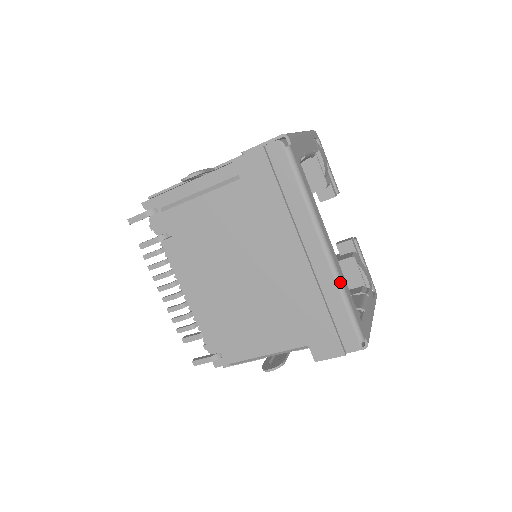
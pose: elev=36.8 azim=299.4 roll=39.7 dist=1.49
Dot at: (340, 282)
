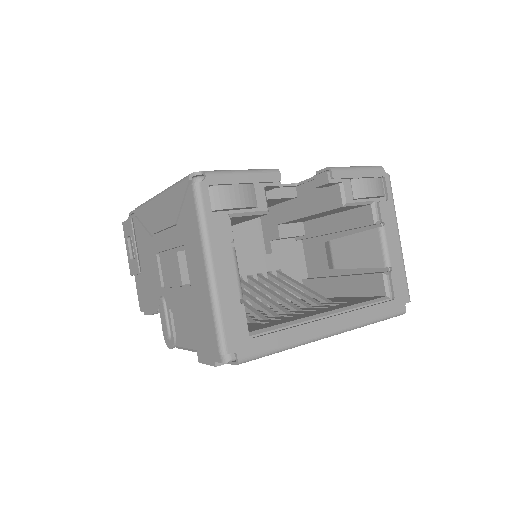
Dot at: (361, 326)
